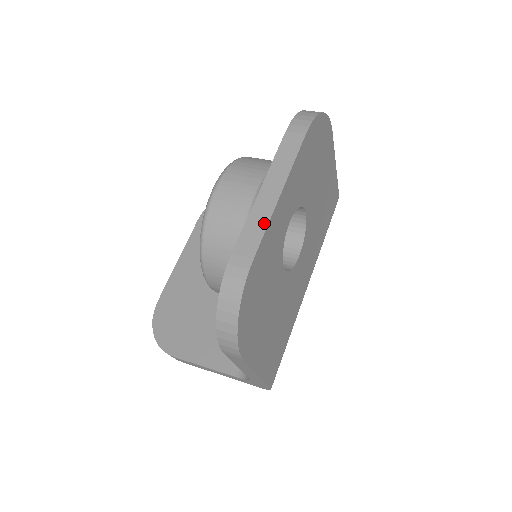
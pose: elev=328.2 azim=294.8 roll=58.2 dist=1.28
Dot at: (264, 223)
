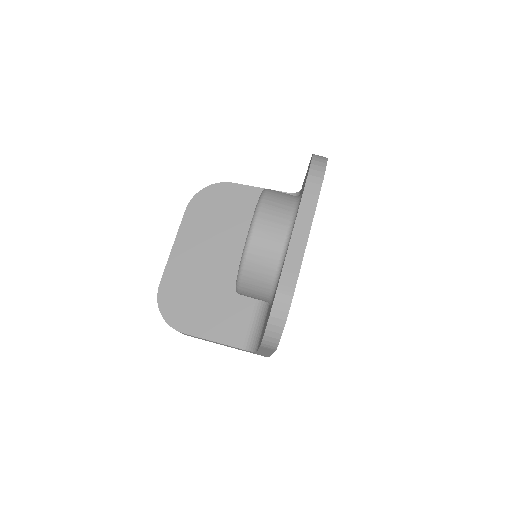
Dot at: (299, 260)
